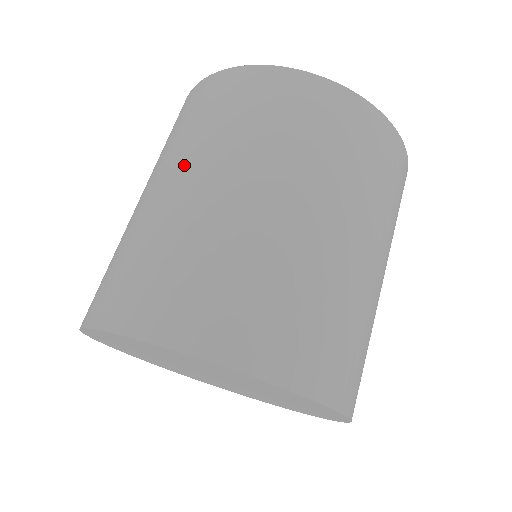
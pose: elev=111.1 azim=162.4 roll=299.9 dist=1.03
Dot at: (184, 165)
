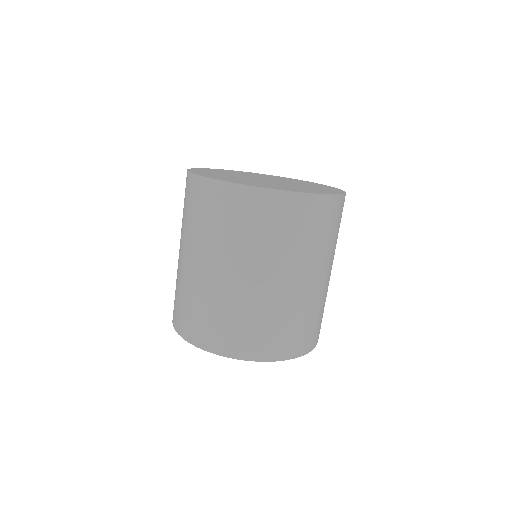
Dot at: (294, 268)
